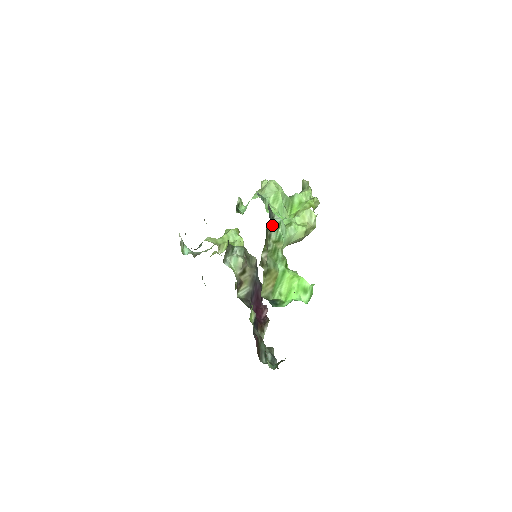
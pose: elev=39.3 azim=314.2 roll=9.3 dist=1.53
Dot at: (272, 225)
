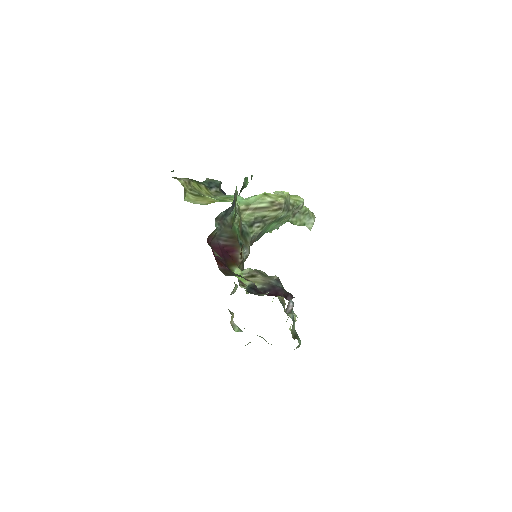
Dot at: (222, 194)
